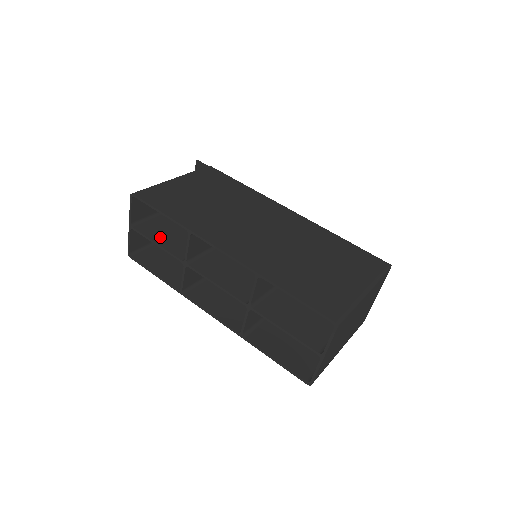
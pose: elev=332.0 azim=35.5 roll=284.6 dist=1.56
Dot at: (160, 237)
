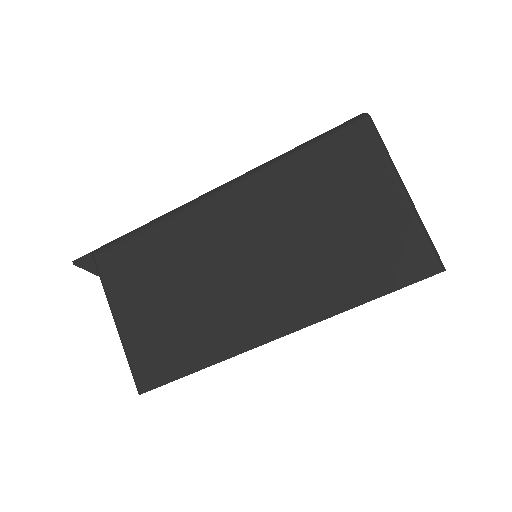
Dot at: occluded
